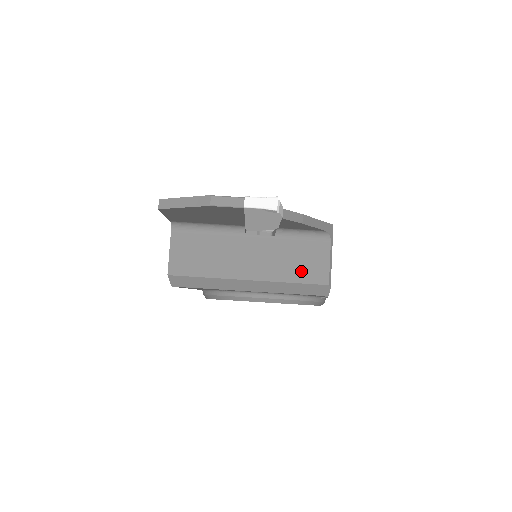
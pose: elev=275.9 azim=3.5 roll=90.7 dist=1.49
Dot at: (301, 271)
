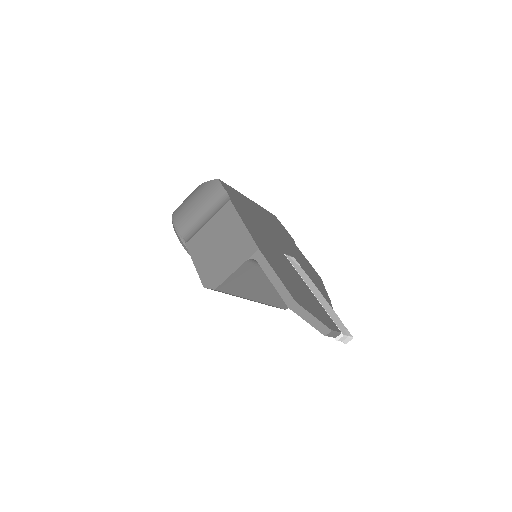
Dot at: (283, 301)
